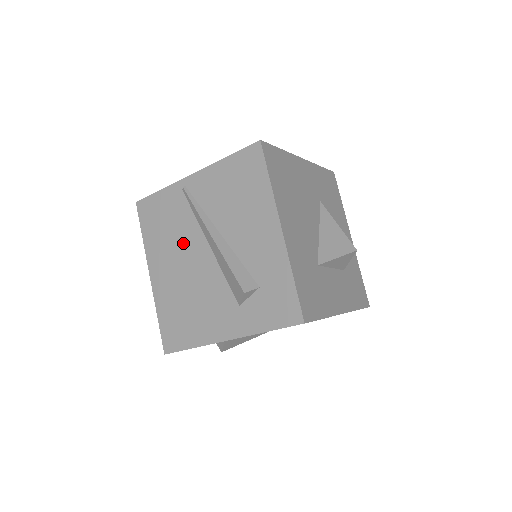
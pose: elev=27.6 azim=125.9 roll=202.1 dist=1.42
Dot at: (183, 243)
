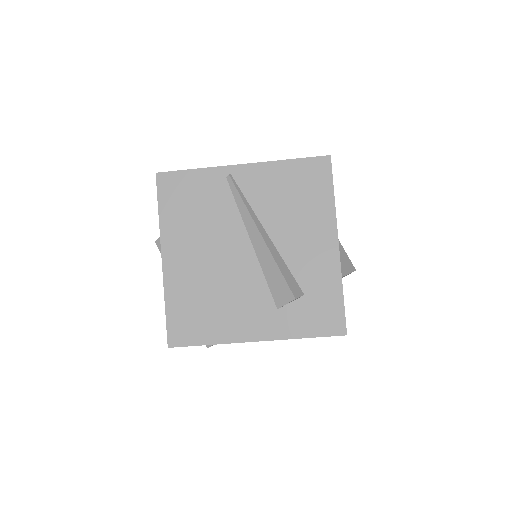
Dot at: (217, 233)
